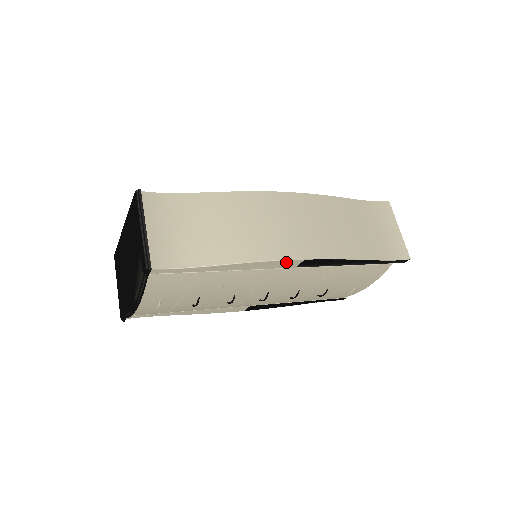
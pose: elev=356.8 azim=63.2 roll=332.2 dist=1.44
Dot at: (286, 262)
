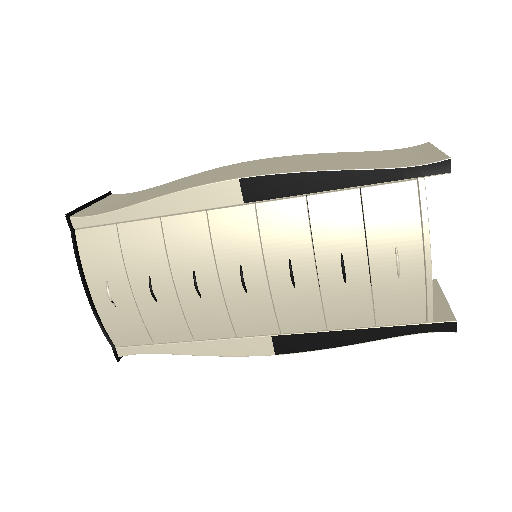
Dot at: (217, 189)
